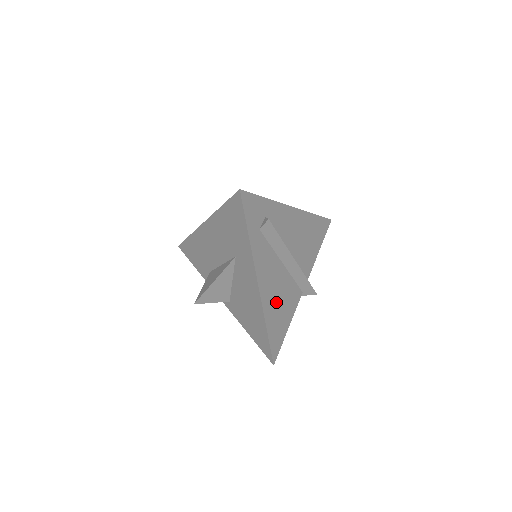
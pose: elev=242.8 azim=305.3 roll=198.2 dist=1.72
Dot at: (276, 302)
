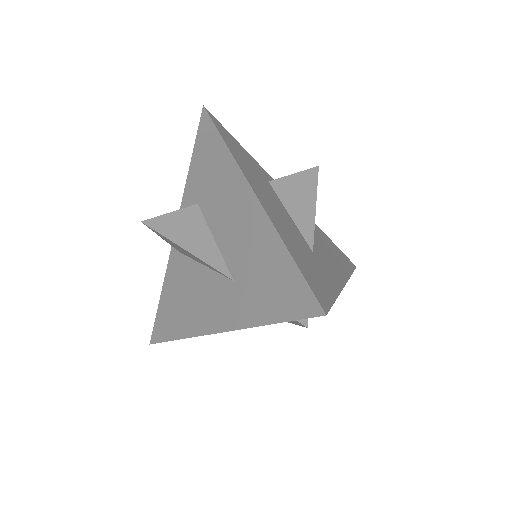
Dot at: occluded
